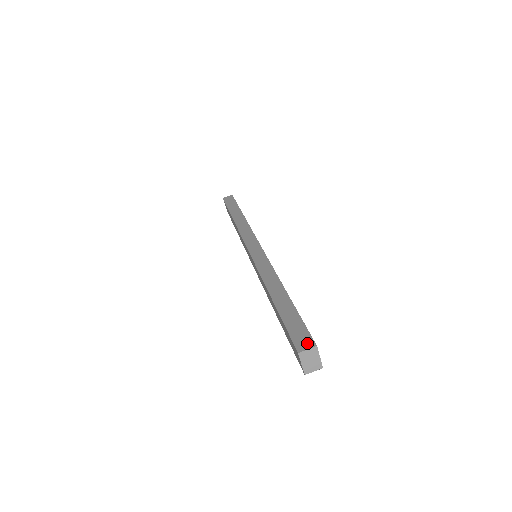
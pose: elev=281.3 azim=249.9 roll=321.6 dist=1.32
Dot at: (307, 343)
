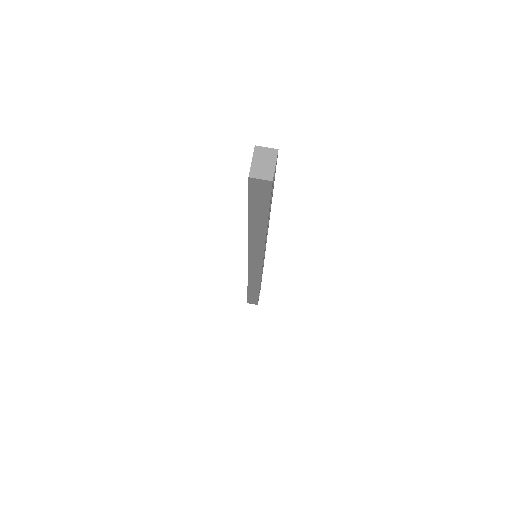
Dot at: (269, 153)
